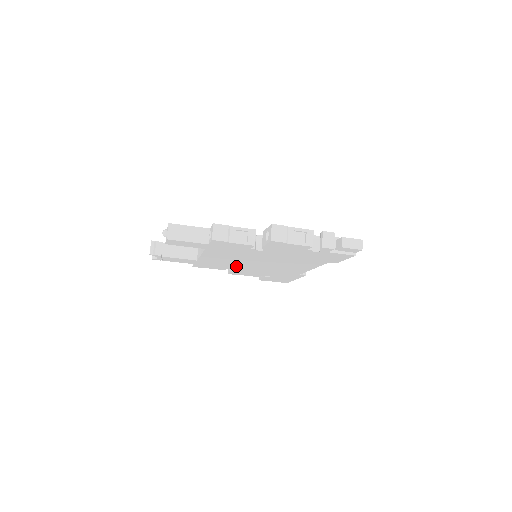
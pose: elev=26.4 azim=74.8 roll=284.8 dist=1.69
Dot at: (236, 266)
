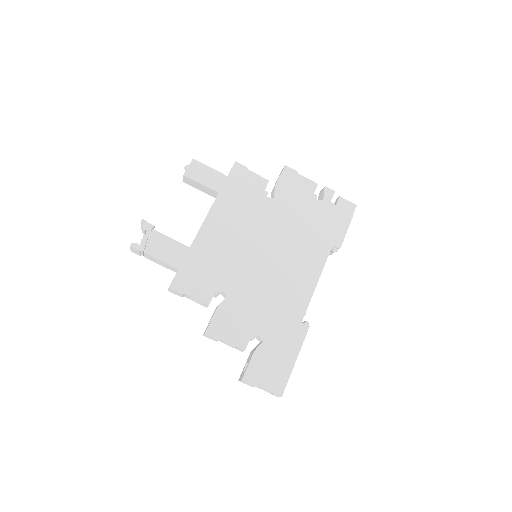
Dot at: (230, 277)
